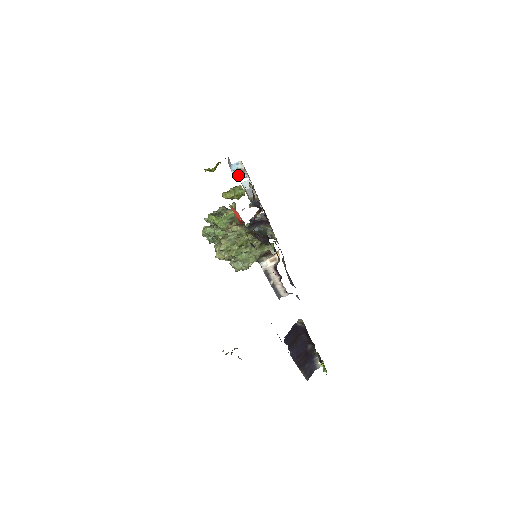
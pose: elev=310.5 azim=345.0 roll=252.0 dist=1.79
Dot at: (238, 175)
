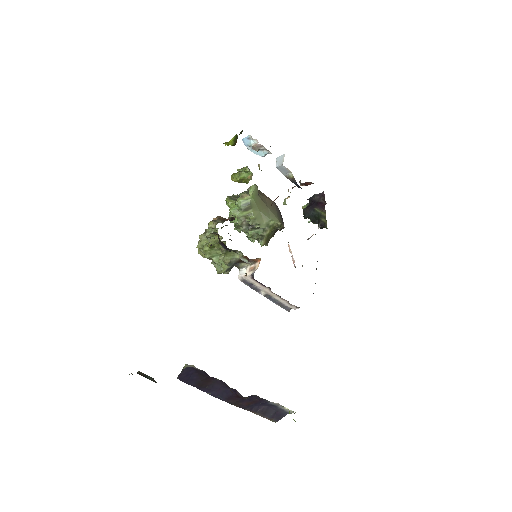
Dot at: occluded
